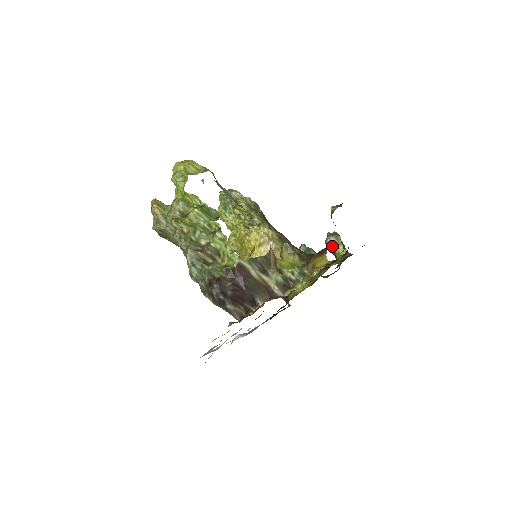
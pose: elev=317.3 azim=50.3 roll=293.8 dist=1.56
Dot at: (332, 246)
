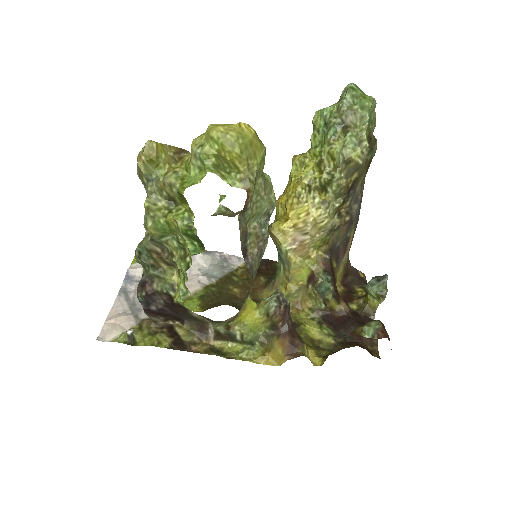
Dot at: (369, 292)
